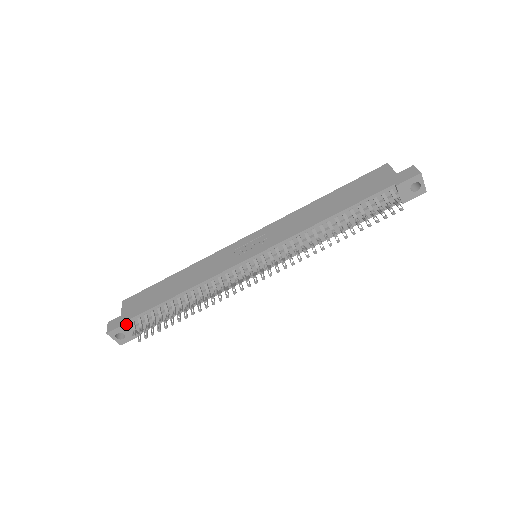
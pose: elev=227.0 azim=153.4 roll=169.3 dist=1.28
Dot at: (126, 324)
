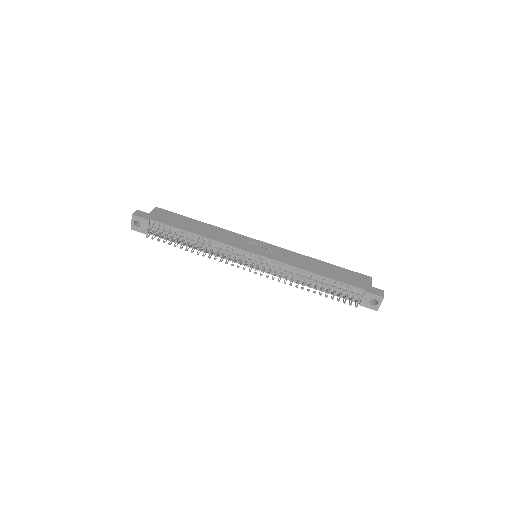
Dot at: (148, 220)
